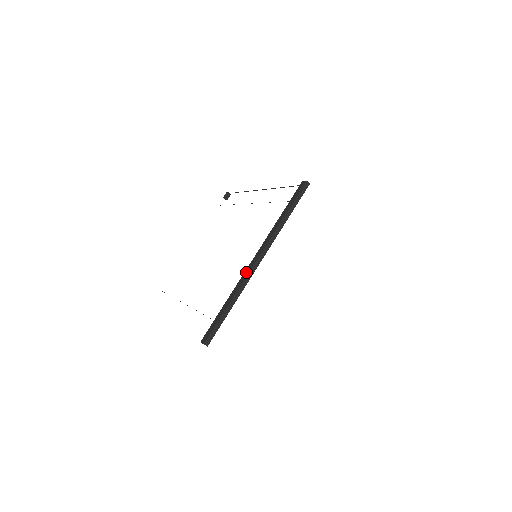
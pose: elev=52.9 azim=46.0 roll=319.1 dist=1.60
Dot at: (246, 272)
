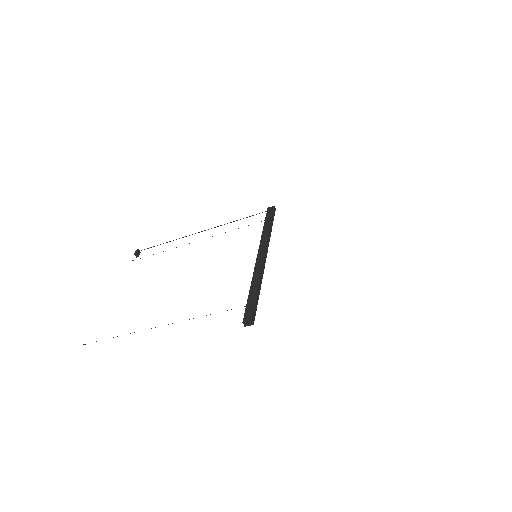
Dot at: (258, 264)
